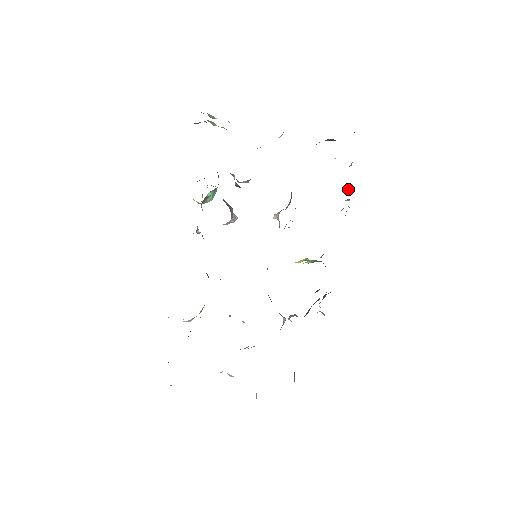
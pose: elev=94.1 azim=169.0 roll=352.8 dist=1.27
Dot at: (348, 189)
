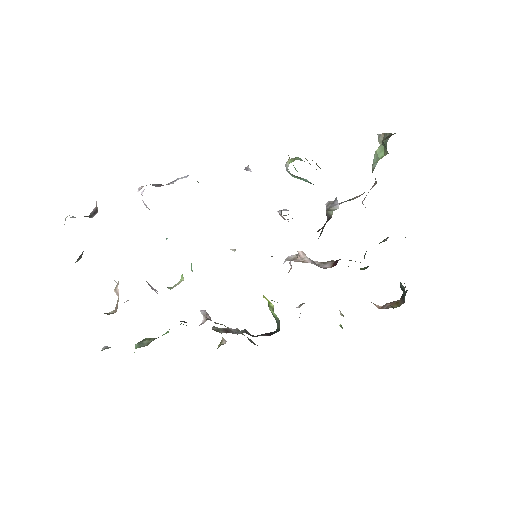
Dot at: occluded
